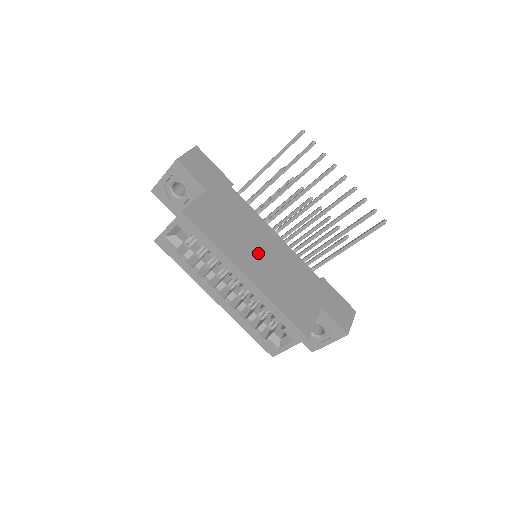
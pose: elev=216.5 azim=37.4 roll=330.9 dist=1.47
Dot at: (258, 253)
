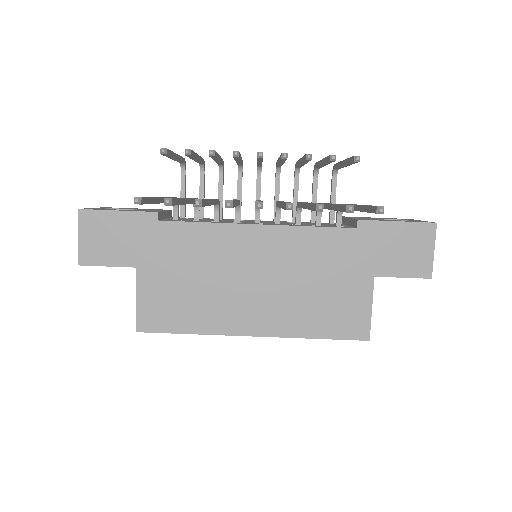
Dot at: (248, 287)
